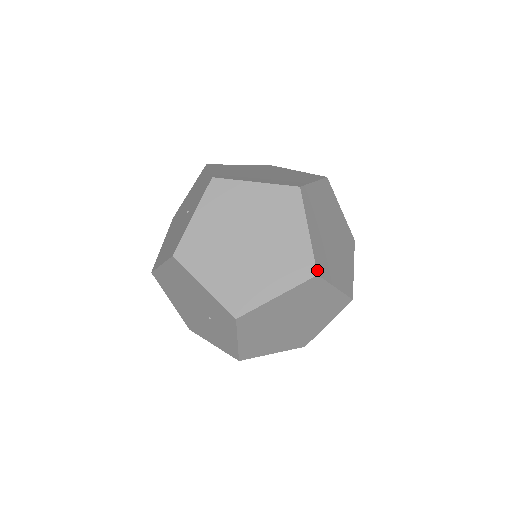
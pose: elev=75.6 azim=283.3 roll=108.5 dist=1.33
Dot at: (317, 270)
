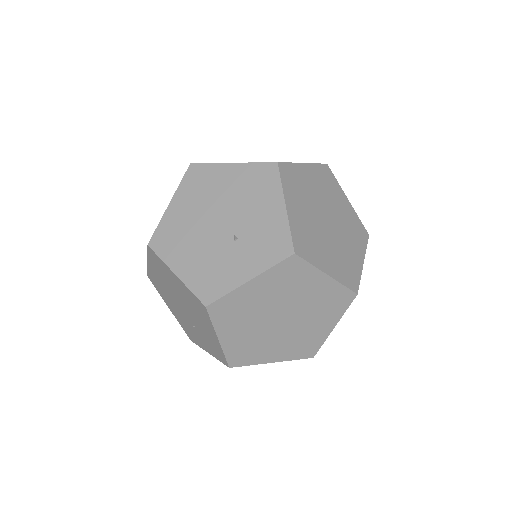
Dot at: occluded
